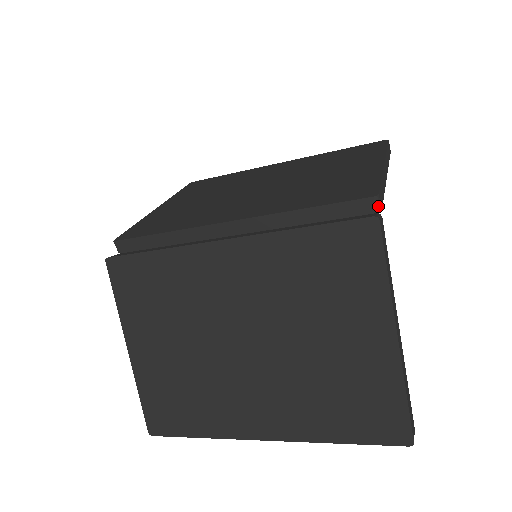
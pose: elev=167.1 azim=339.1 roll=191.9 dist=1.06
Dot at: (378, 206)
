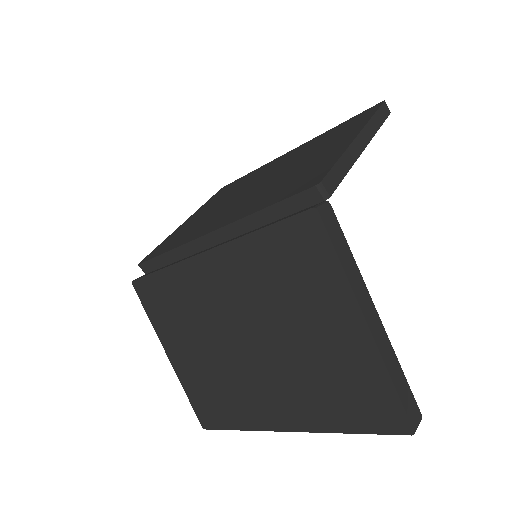
Dot at: (324, 194)
